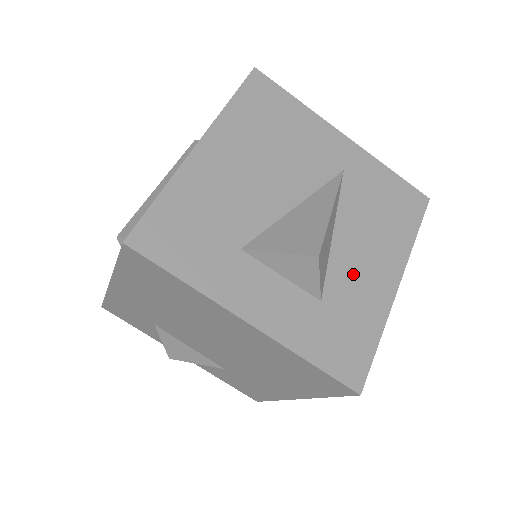
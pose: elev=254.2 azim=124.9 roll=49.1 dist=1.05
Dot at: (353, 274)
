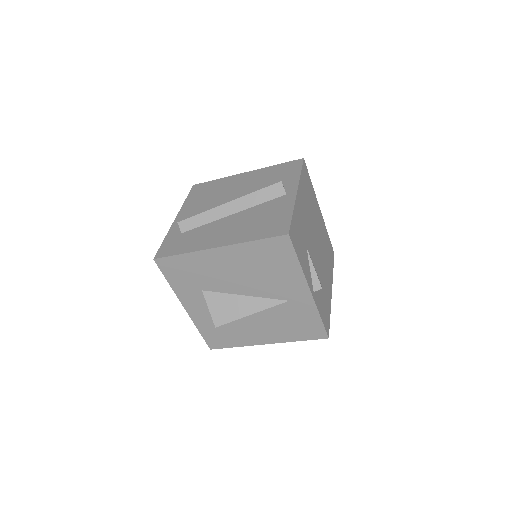
Dot at: (247, 328)
